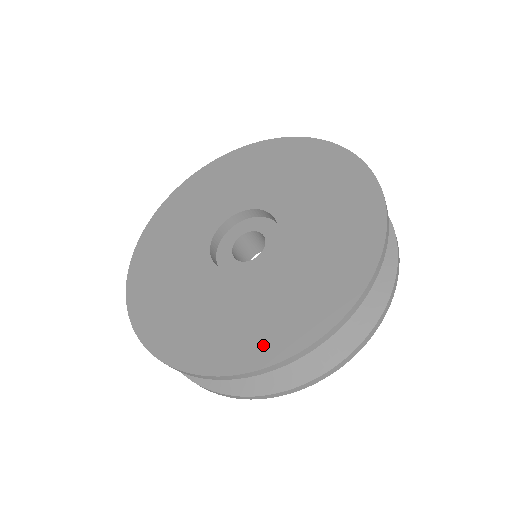
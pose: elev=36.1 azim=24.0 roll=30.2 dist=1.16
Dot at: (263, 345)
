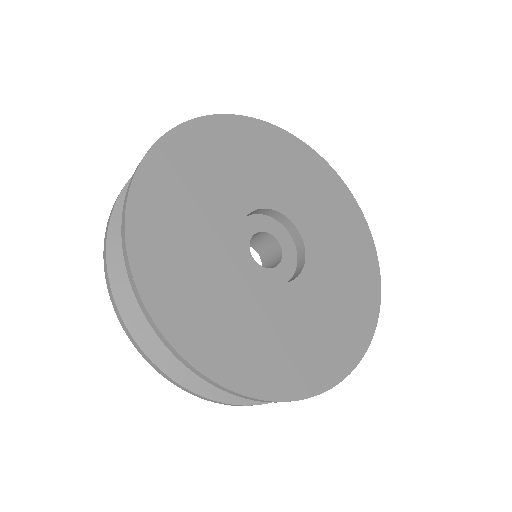
Dot at: (298, 376)
